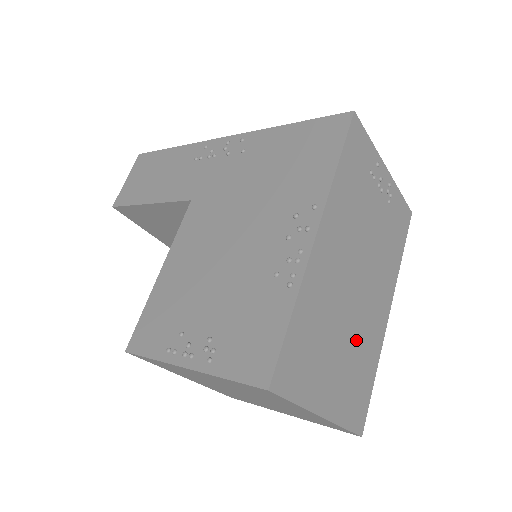
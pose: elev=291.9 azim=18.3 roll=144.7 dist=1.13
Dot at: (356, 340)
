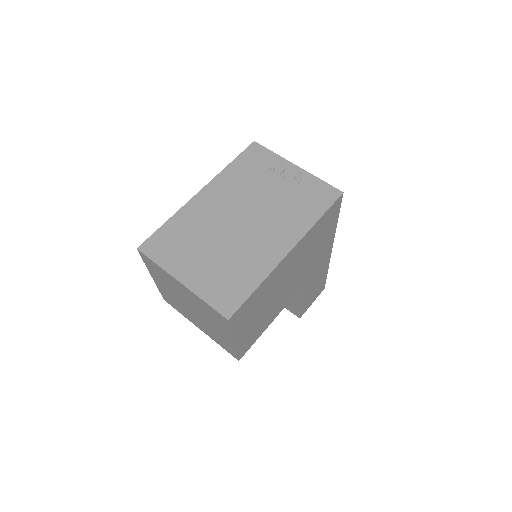
Dot at: (233, 253)
